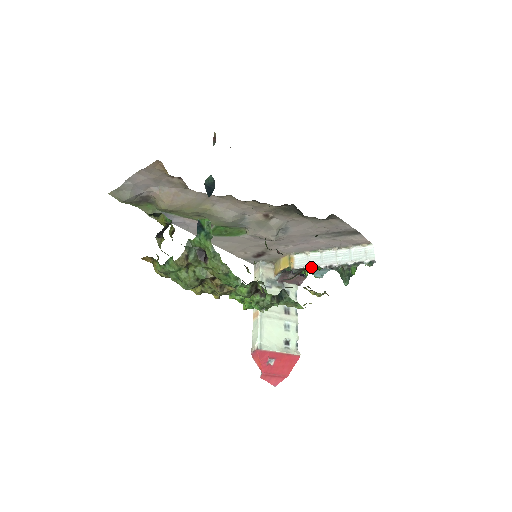
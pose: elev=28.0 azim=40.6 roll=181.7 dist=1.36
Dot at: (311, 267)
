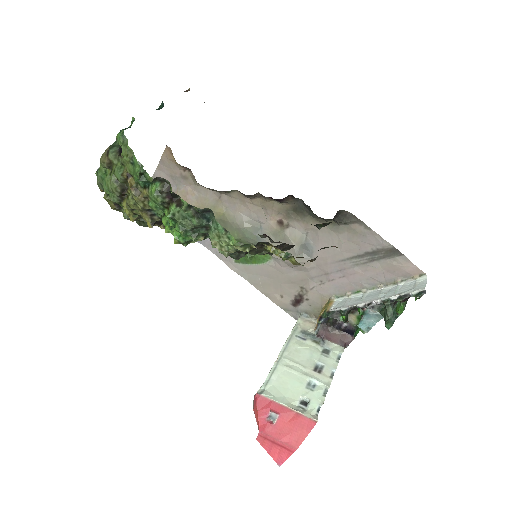
Dot at: (348, 307)
